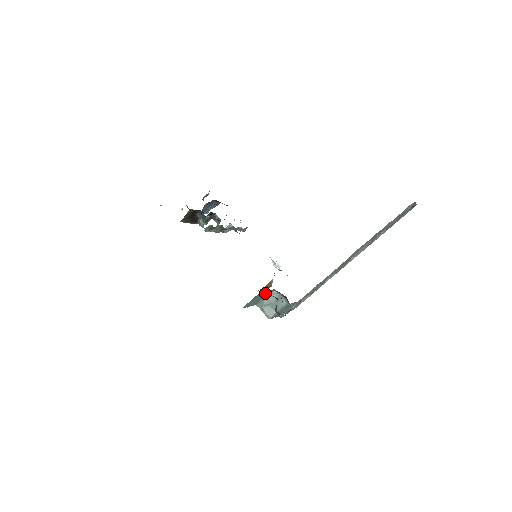
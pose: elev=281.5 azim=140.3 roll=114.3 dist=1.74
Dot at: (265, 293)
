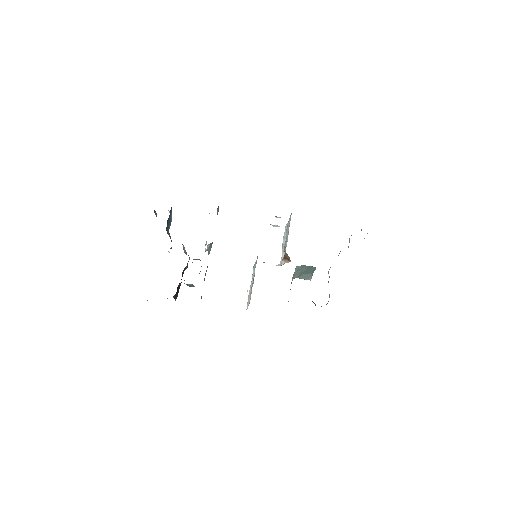
Dot at: occluded
